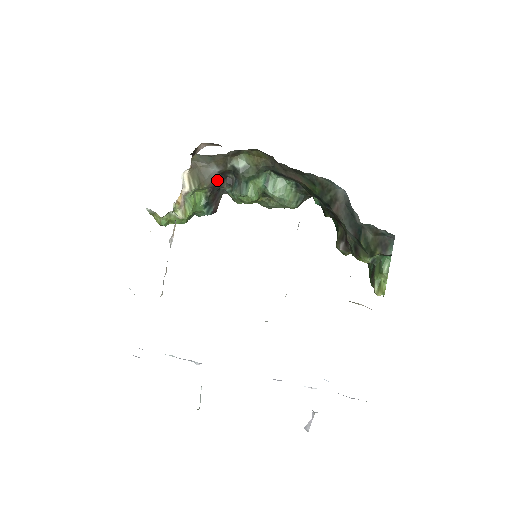
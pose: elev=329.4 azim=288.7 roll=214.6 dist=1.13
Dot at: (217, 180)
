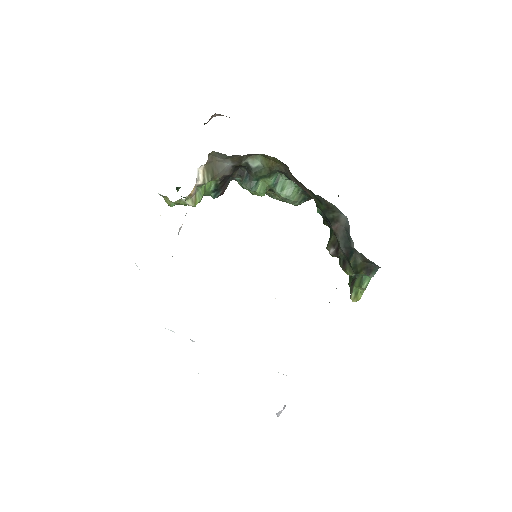
Dot at: (229, 172)
